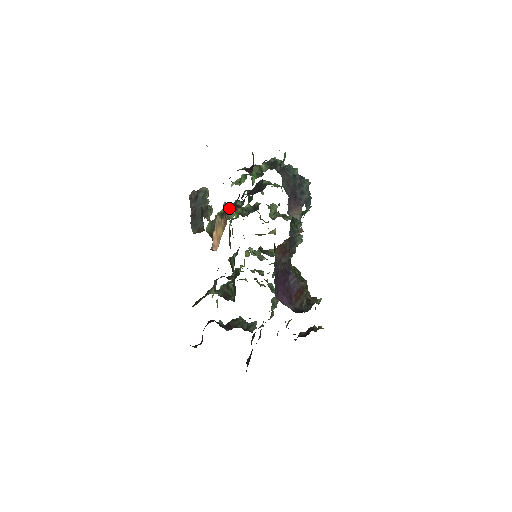
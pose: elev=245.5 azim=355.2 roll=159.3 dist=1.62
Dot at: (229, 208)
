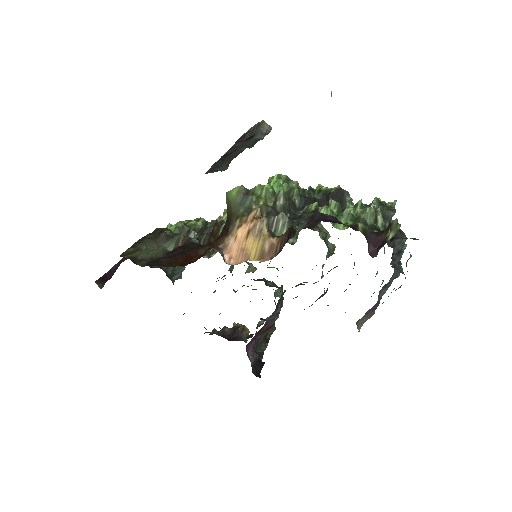
Dot at: (287, 217)
